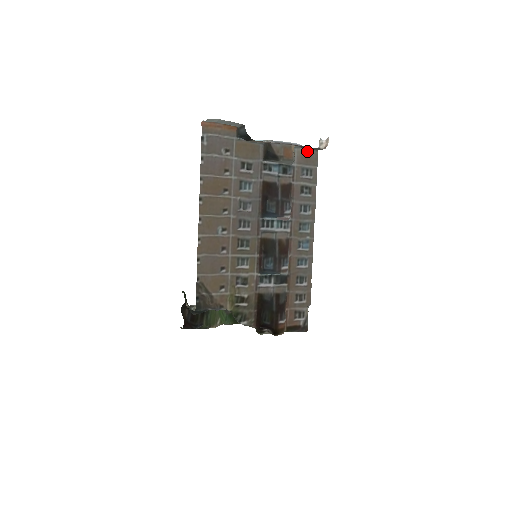
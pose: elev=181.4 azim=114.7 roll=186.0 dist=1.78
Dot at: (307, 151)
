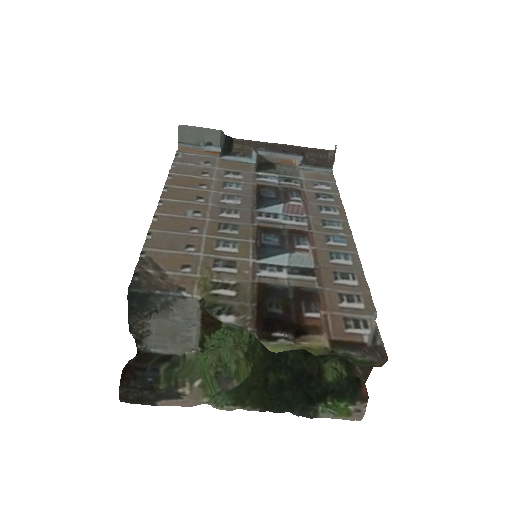
Dot at: (317, 173)
